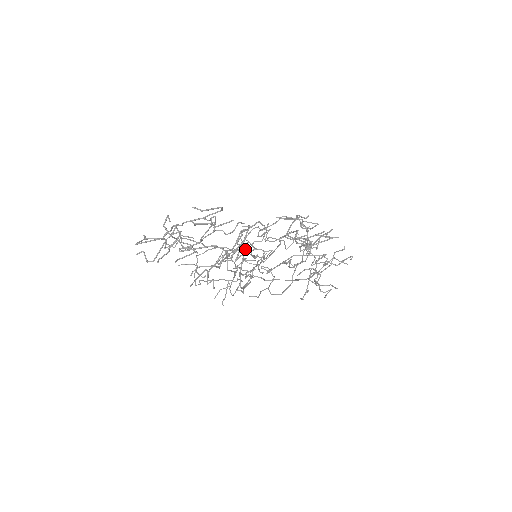
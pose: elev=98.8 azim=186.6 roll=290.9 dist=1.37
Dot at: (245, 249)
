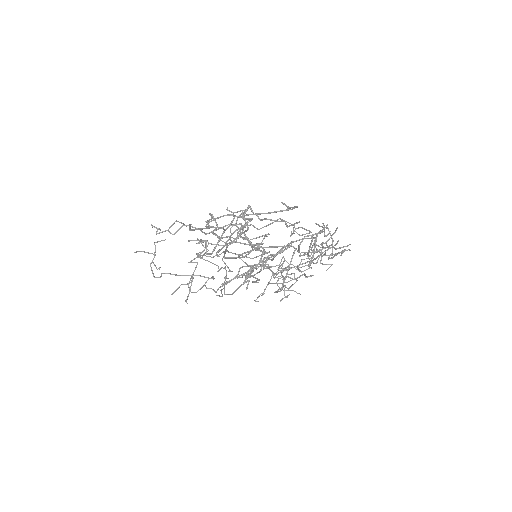
Dot at: occluded
